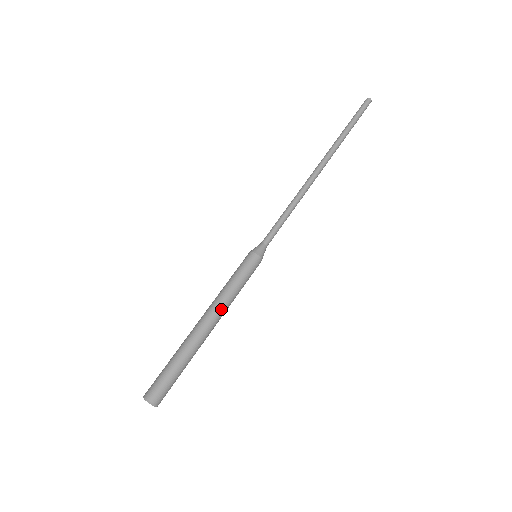
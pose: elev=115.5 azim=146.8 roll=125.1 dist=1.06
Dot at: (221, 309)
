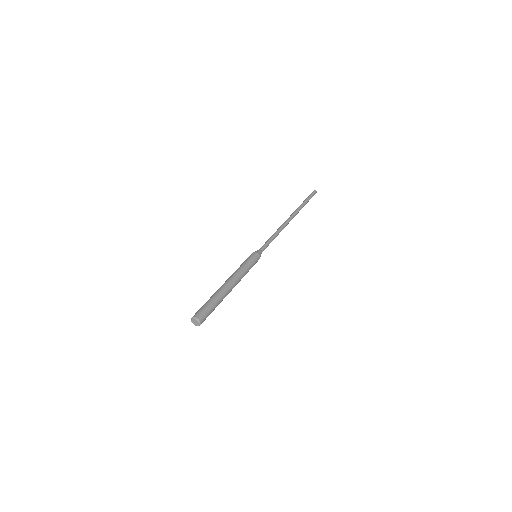
Dot at: (238, 278)
